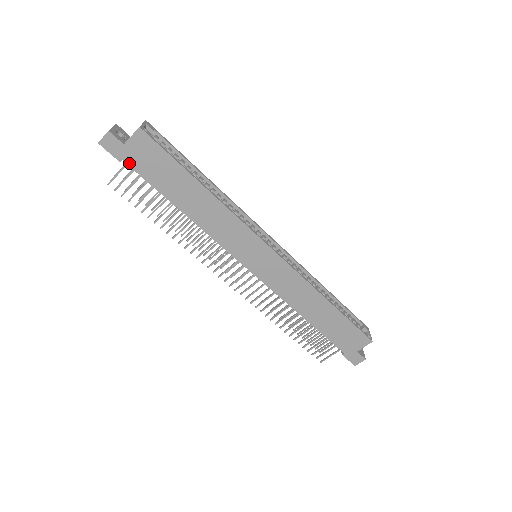
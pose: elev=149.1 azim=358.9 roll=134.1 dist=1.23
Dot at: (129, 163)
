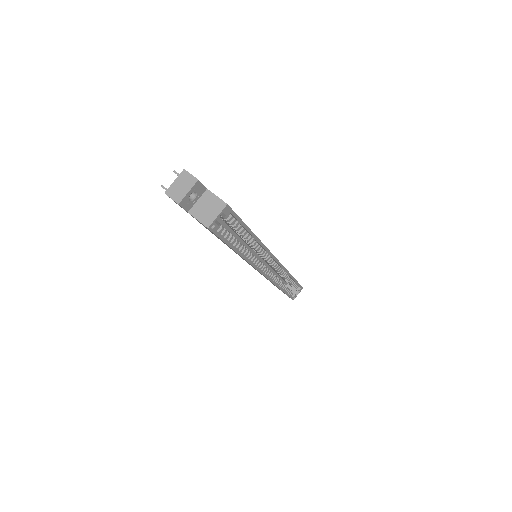
Dot at: occluded
